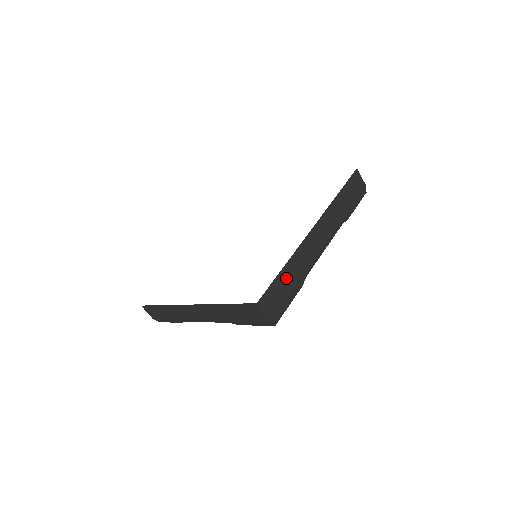
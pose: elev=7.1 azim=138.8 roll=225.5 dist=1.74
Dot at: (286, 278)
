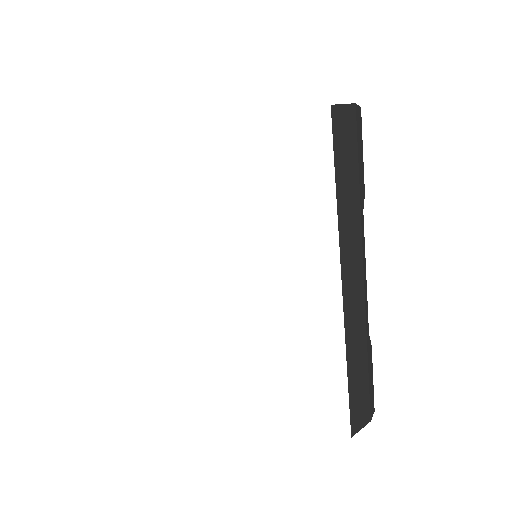
Dot at: (356, 376)
